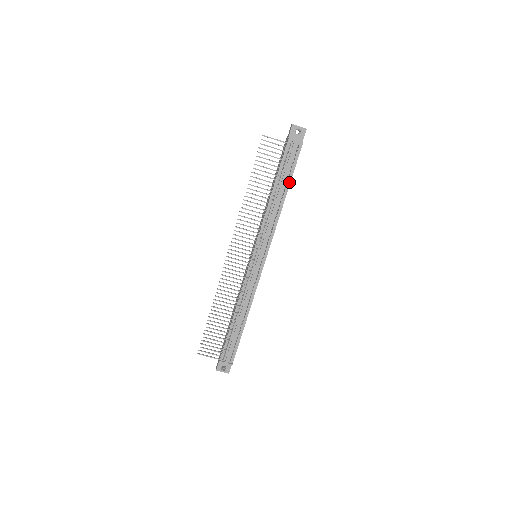
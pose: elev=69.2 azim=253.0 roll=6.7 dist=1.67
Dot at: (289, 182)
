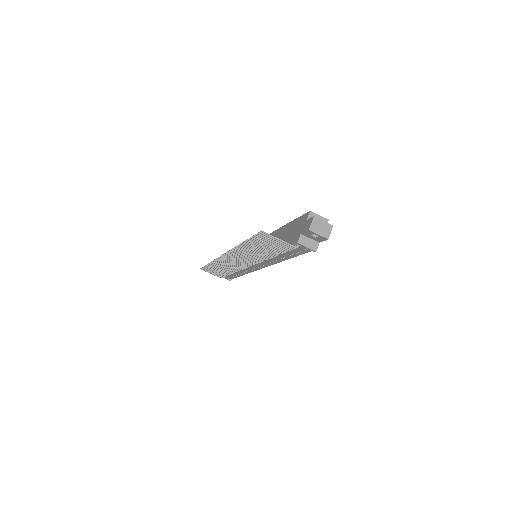
Dot at: (294, 256)
